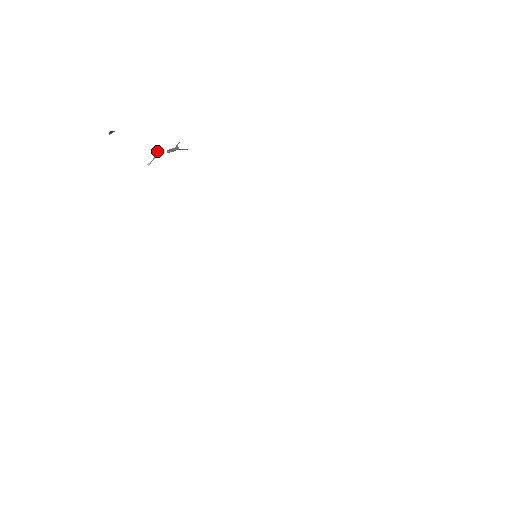
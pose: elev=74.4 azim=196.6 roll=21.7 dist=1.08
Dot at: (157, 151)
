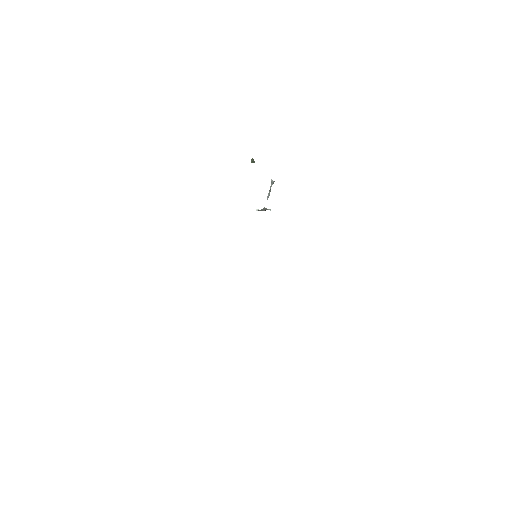
Dot at: occluded
